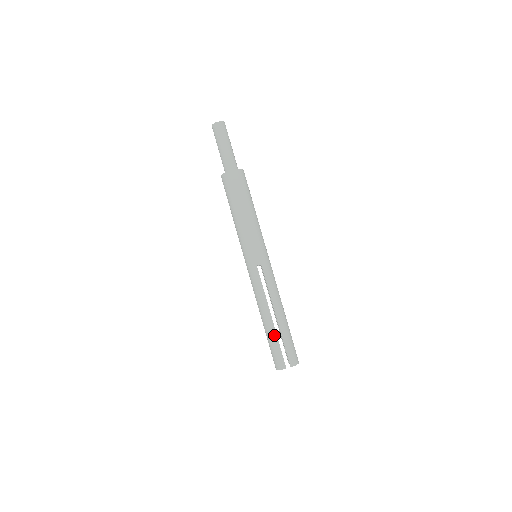
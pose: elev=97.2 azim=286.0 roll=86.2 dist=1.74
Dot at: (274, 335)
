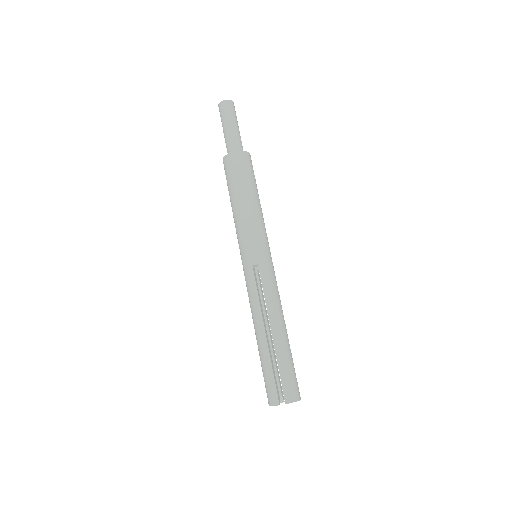
Dot at: (267, 357)
